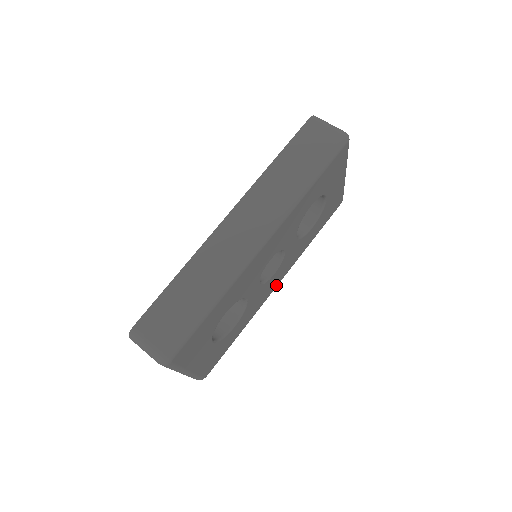
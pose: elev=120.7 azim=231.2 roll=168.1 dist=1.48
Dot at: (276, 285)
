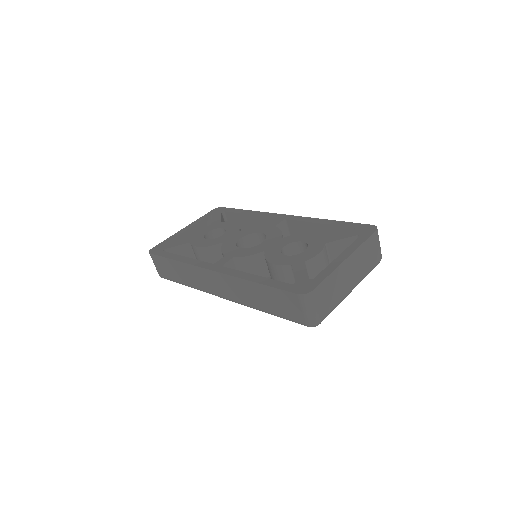
Dot at: occluded
